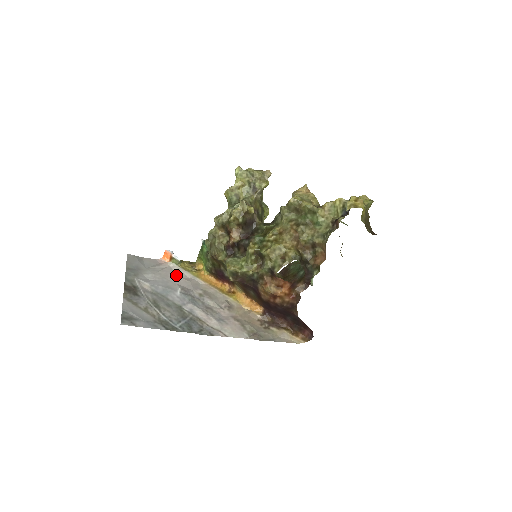
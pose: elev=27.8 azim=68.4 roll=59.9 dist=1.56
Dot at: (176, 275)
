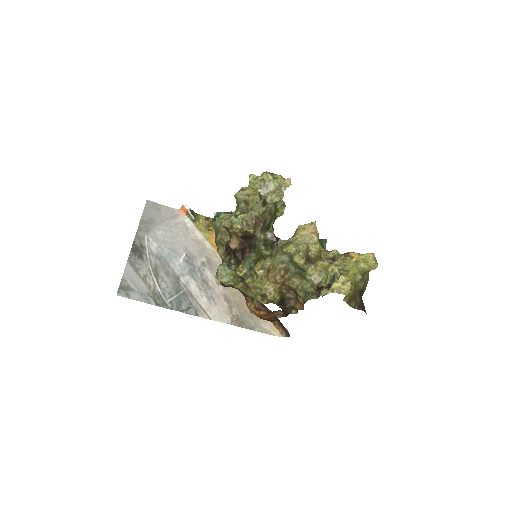
Dot at: (187, 235)
